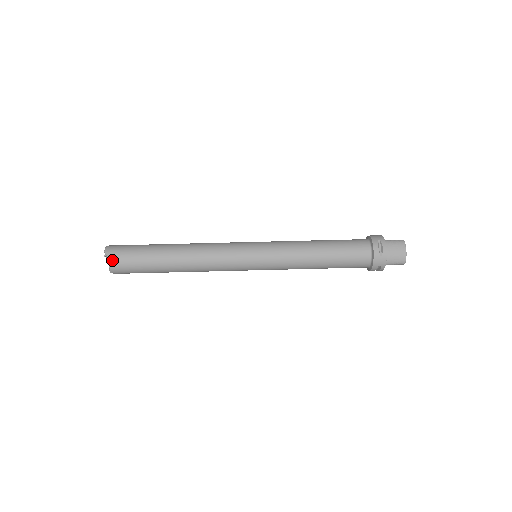
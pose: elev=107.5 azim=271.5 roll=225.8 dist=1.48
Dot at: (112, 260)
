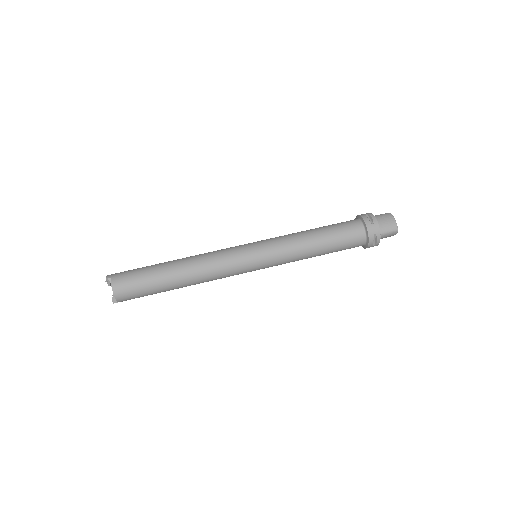
Dot at: (114, 282)
